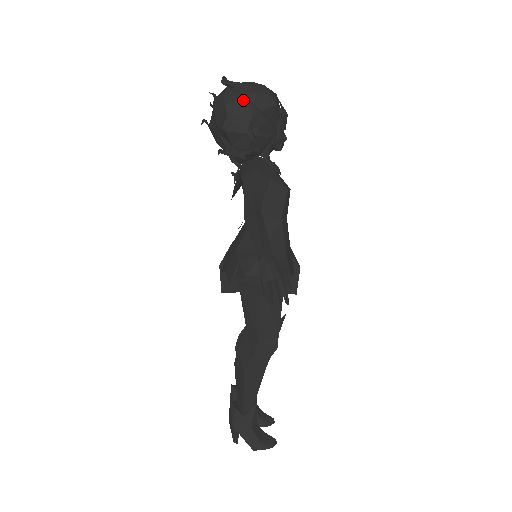
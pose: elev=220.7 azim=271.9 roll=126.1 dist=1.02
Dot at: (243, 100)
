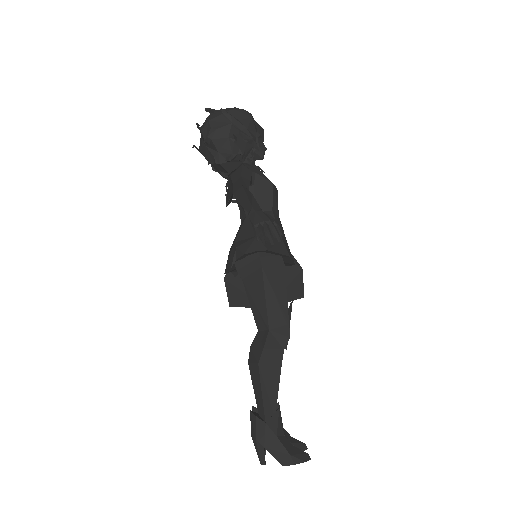
Dot at: (222, 111)
